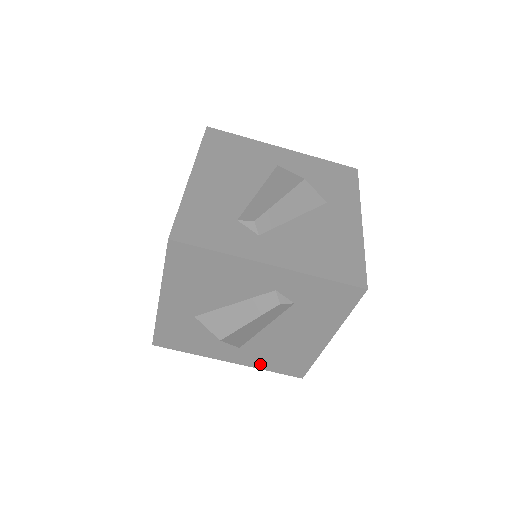
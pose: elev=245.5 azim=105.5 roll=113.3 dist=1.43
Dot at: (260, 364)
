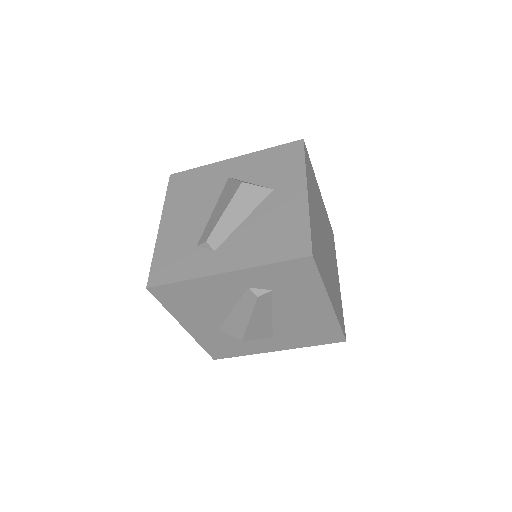
Dot at: (301, 343)
